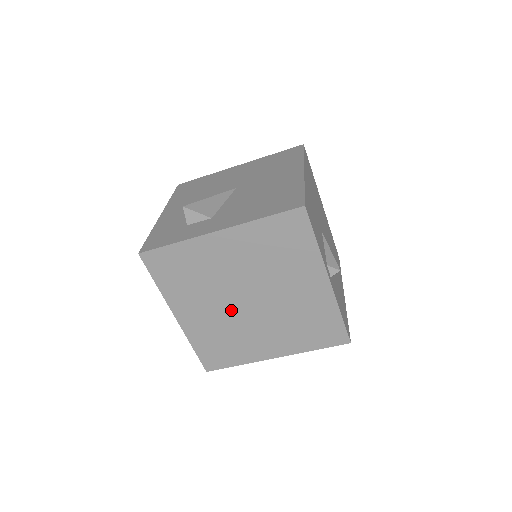
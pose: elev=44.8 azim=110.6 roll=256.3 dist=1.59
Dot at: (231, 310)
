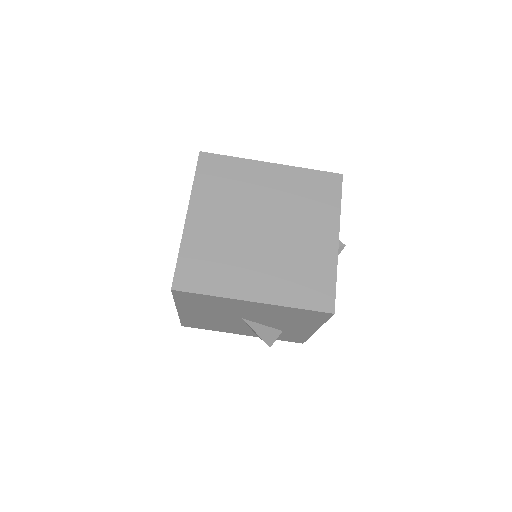
Dot at: (242, 230)
